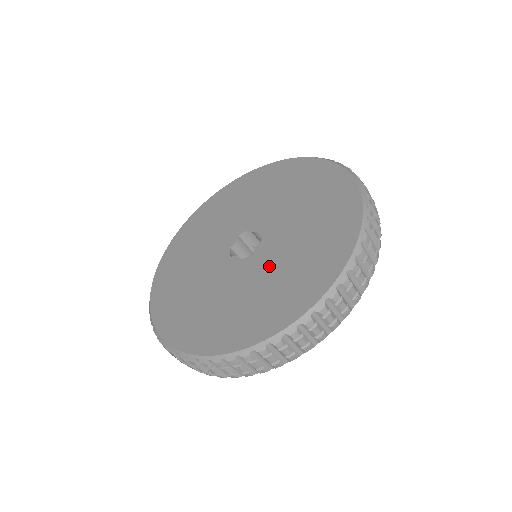
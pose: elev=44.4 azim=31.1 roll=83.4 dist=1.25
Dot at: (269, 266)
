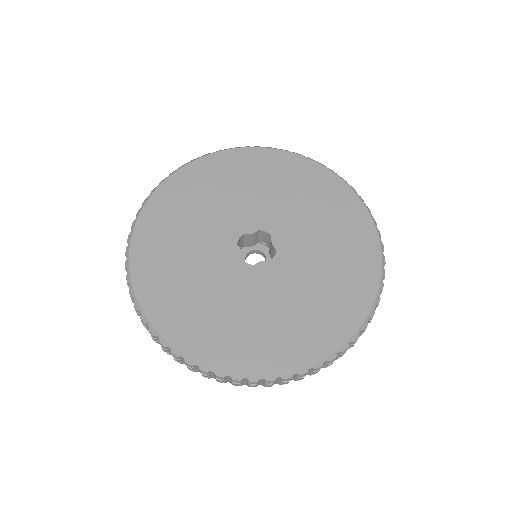
Dot at: (254, 296)
